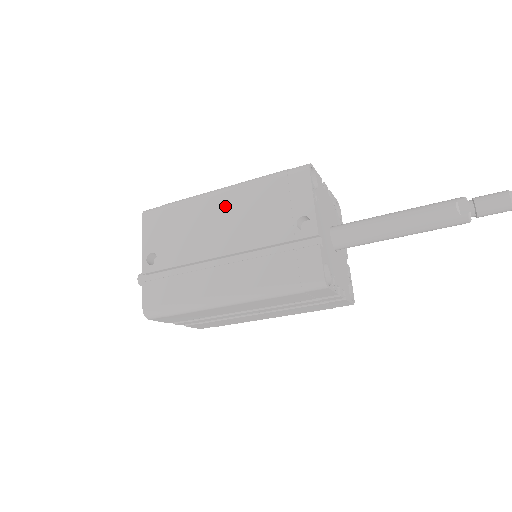
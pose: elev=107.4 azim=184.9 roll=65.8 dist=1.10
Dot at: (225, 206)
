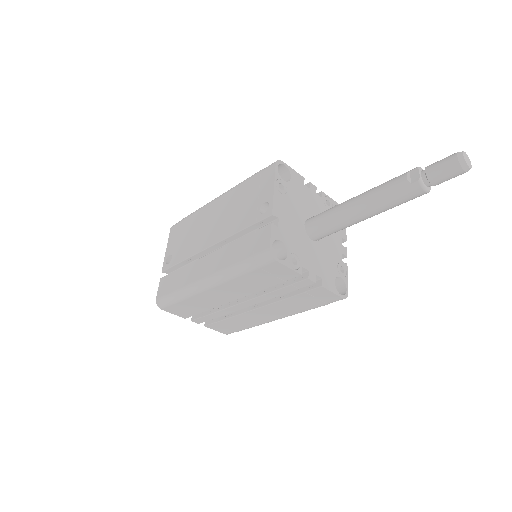
Dot at: (218, 208)
